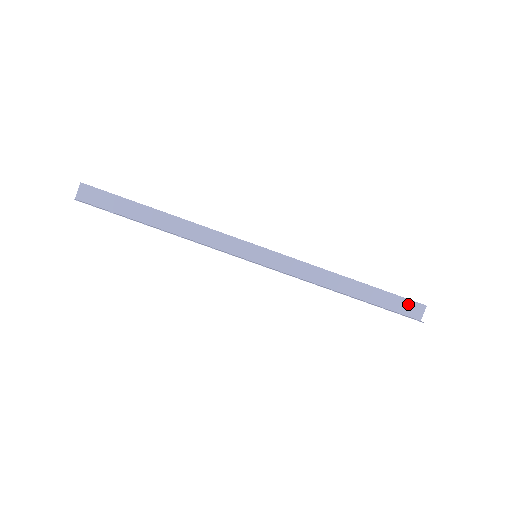
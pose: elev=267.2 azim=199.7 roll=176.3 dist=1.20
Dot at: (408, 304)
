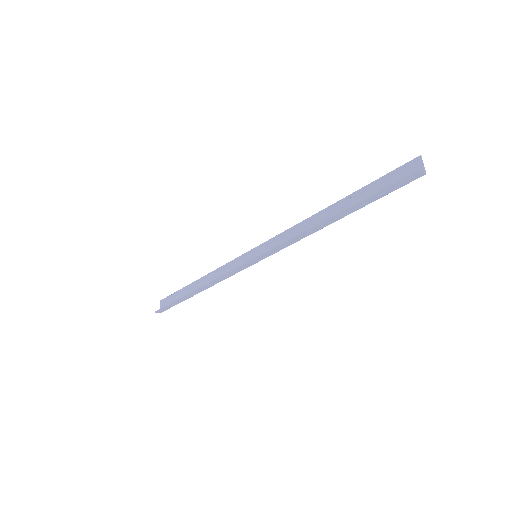
Dot at: (400, 173)
